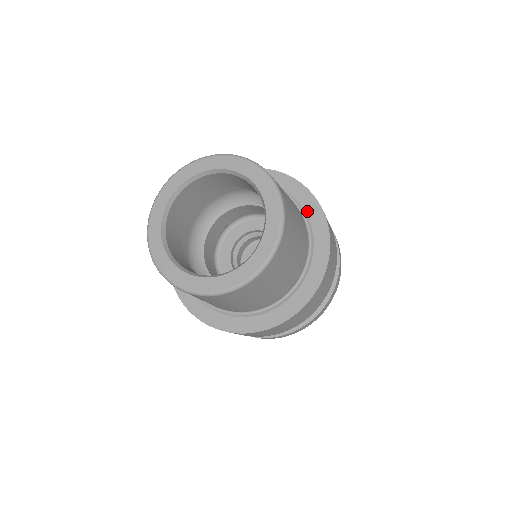
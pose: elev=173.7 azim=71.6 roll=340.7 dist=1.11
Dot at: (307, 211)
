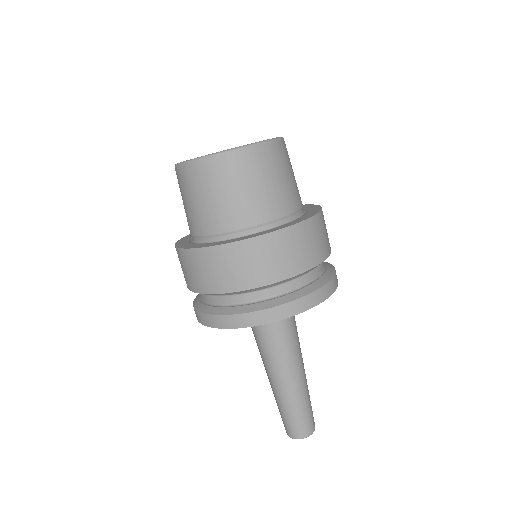
Dot at: (309, 212)
